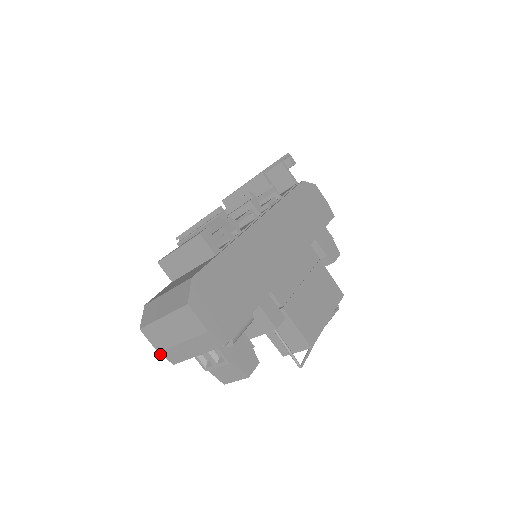
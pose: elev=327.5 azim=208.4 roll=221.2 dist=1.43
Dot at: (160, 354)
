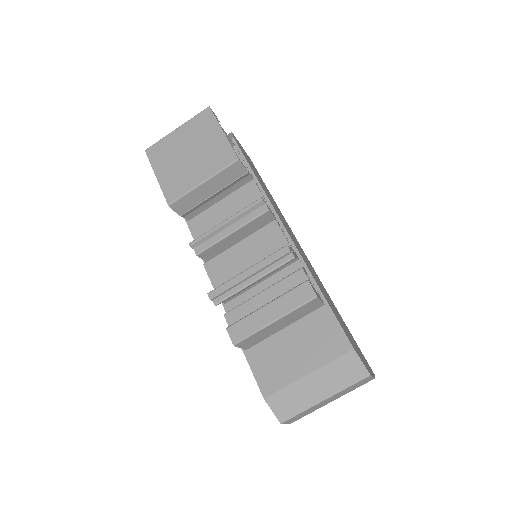
Dot at: occluded
